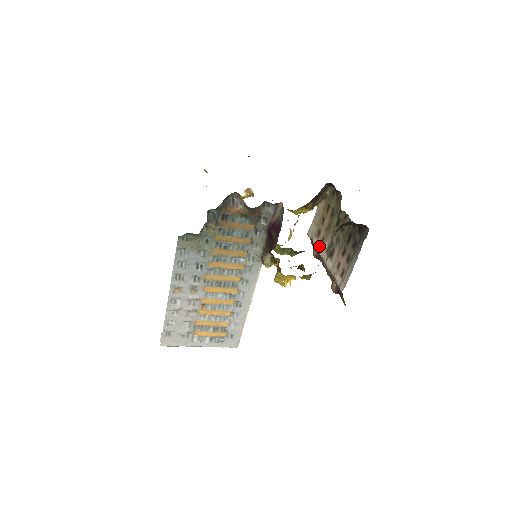
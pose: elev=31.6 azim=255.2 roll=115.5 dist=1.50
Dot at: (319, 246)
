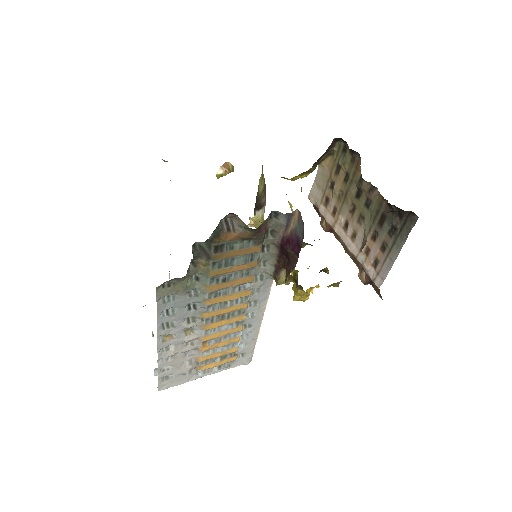
Dot at: (330, 219)
